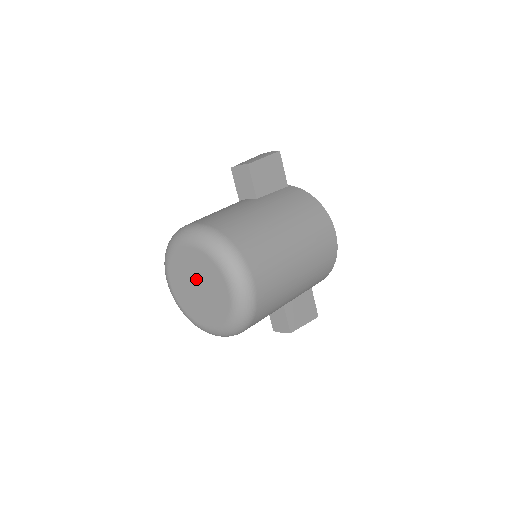
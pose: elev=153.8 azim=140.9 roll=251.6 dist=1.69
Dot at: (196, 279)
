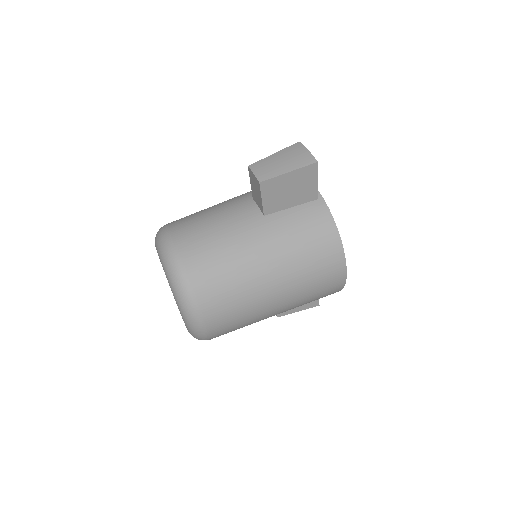
Dot at: occluded
